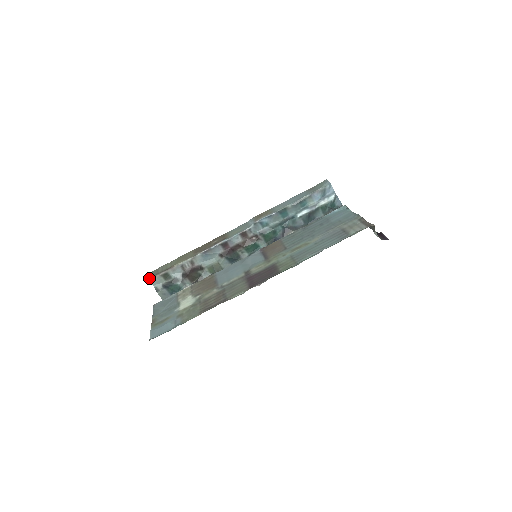
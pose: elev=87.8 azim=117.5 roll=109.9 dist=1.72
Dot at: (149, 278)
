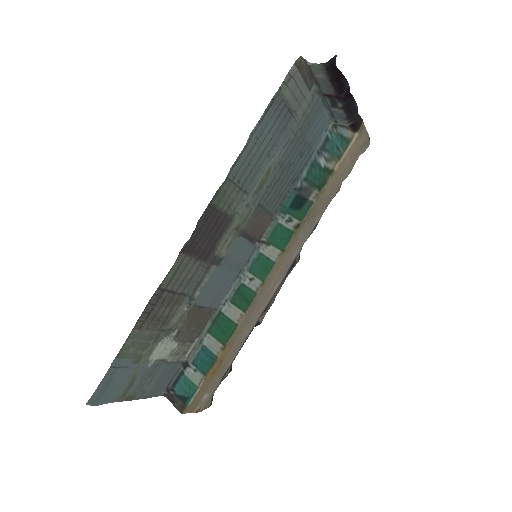
Dot at: occluded
